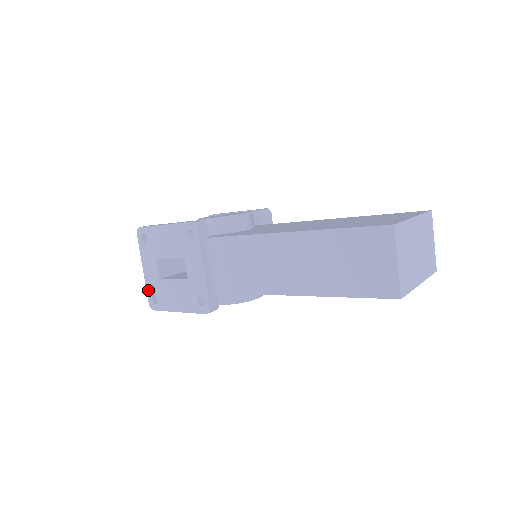
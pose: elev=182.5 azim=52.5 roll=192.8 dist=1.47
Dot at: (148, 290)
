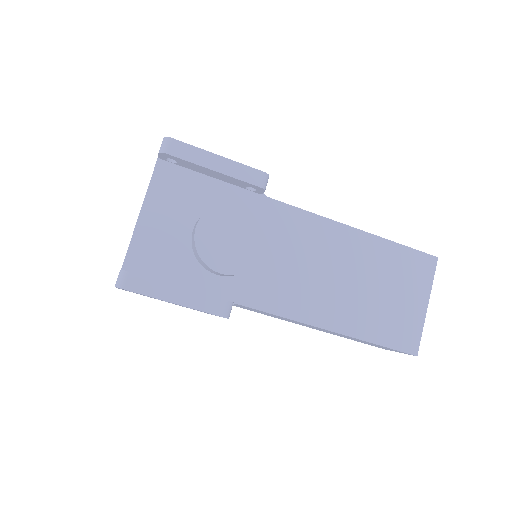
Dot at: occluded
